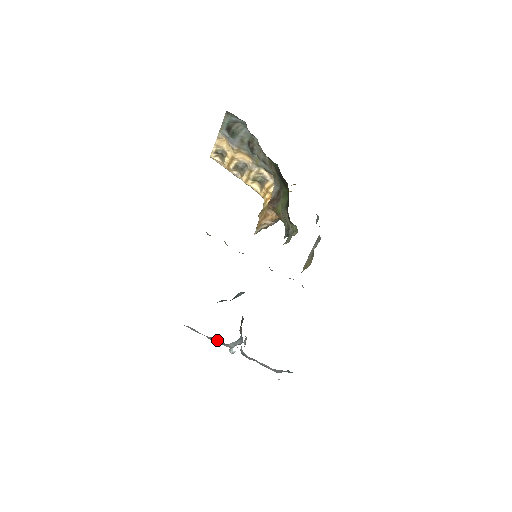
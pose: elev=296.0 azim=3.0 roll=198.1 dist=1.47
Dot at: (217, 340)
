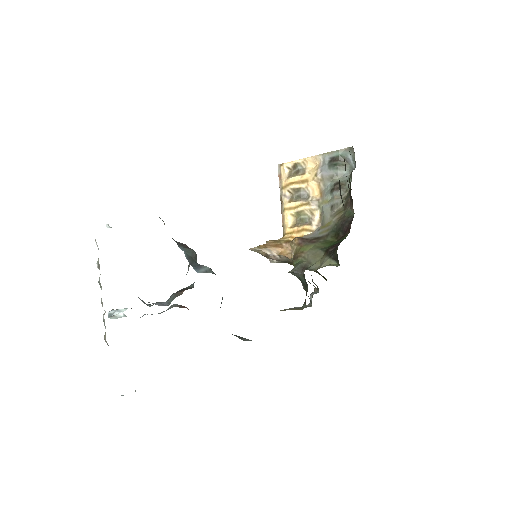
Dot at: occluded
